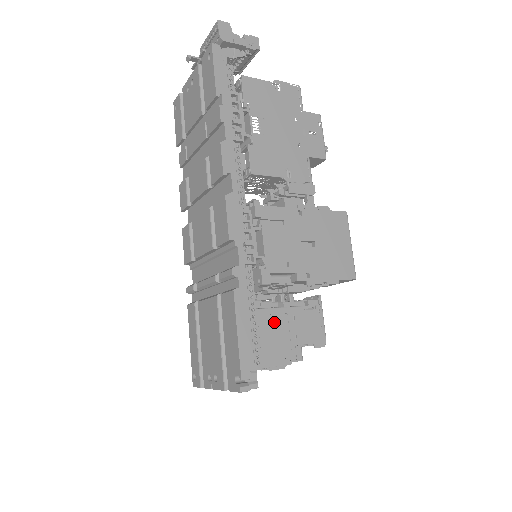
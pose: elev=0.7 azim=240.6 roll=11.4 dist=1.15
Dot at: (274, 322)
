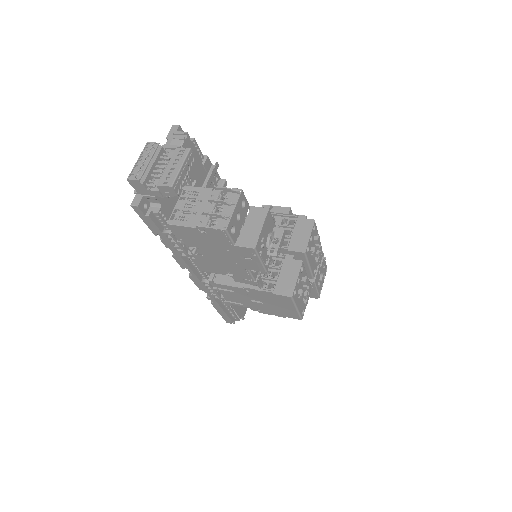
Dot at: occluded
